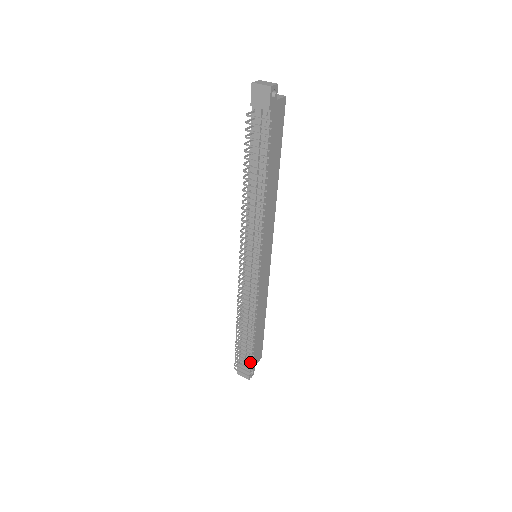
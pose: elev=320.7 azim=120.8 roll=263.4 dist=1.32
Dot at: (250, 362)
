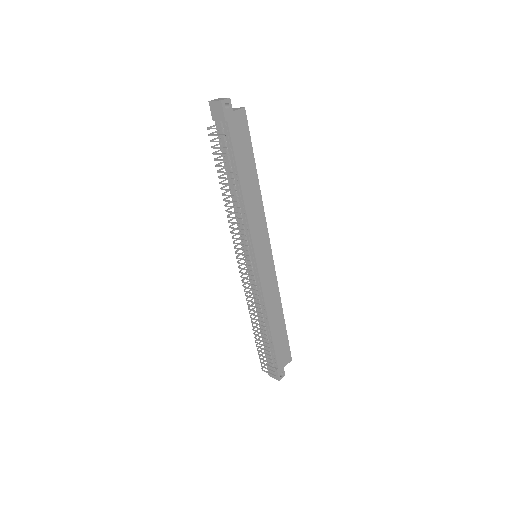
Dot at: occluded
